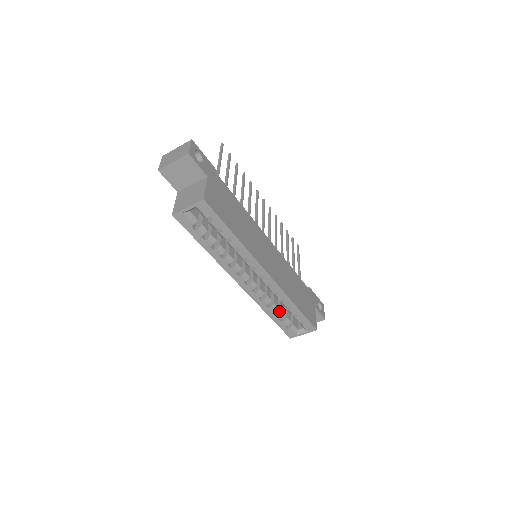
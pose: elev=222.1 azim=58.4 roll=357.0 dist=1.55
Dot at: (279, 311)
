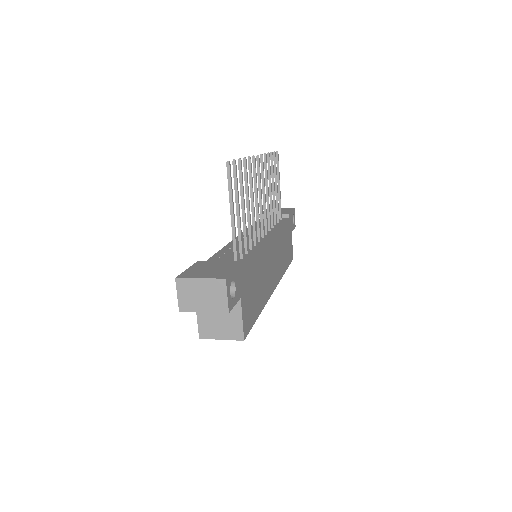
Dot at: occluded
